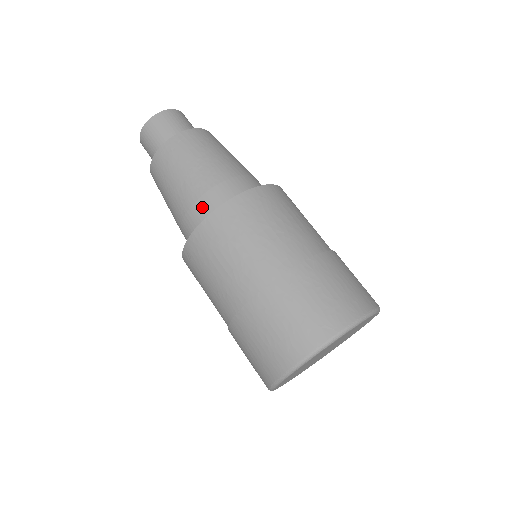
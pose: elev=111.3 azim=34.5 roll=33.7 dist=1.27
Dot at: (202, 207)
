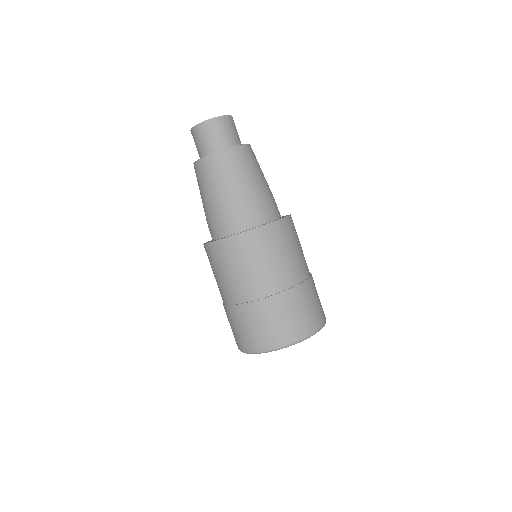
Dot at: (240, 218)
